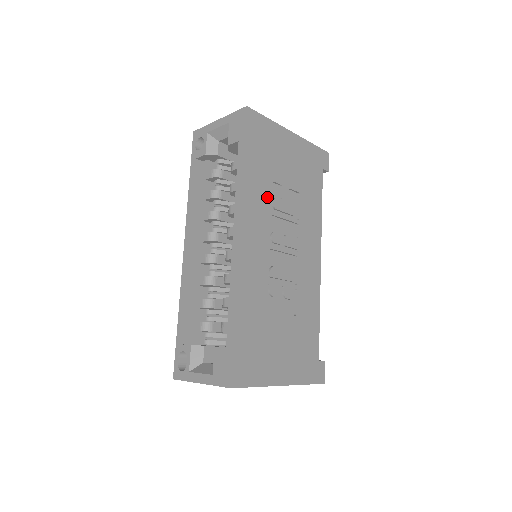
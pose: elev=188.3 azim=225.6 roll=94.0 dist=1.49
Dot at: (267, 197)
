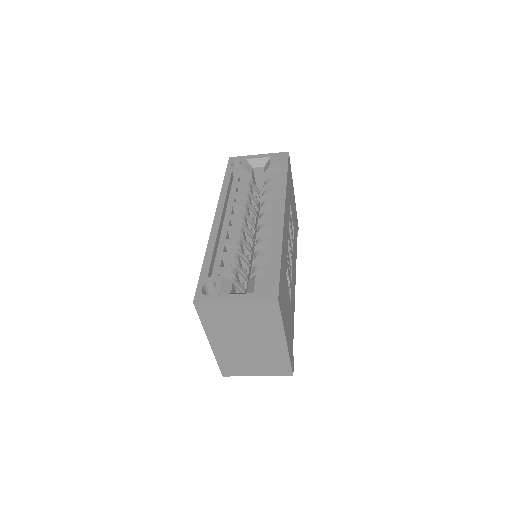
Dot at: (289, 209)
